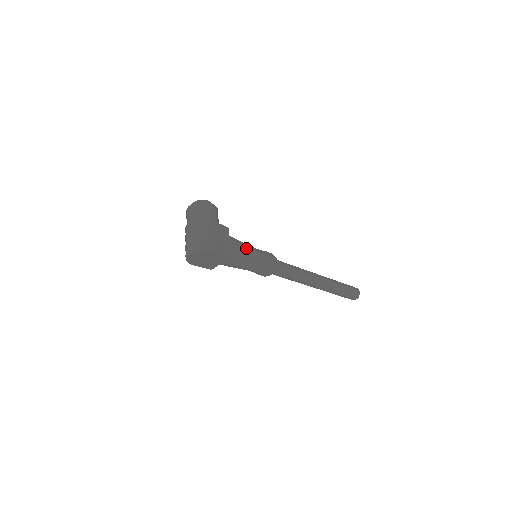
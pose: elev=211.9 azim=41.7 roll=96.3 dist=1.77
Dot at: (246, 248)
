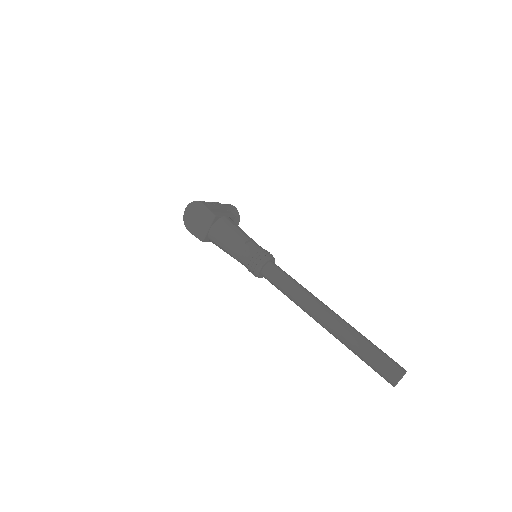
Dot at: (241, 230)
